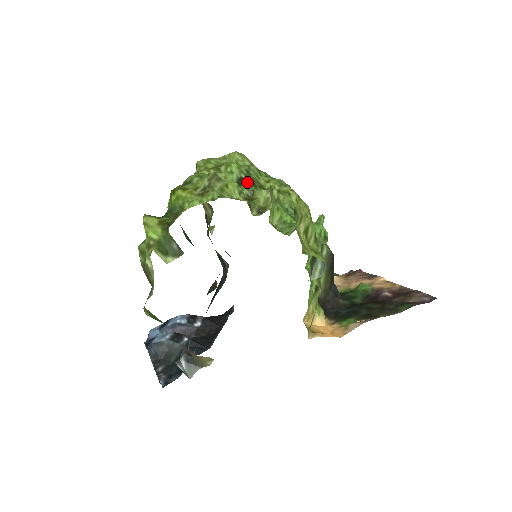
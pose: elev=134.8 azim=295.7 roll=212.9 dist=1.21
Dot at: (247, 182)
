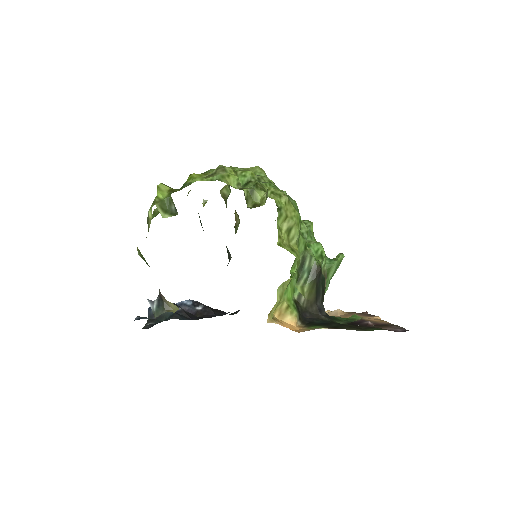
Dot at: (252, 183)
